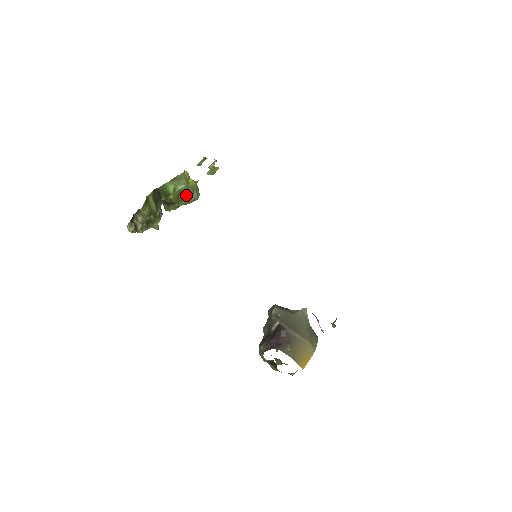
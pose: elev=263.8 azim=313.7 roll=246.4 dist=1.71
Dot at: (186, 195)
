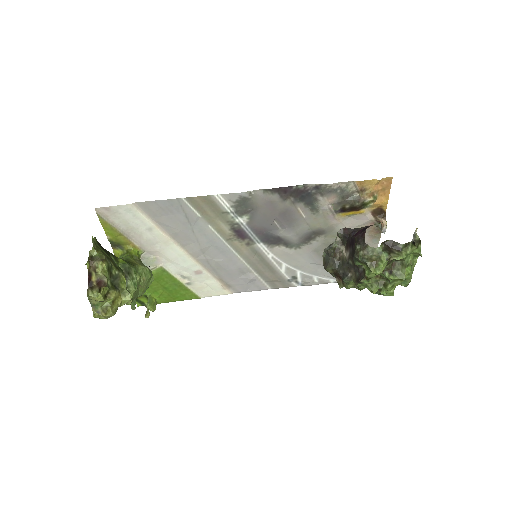
Dot at: (136, 263)
